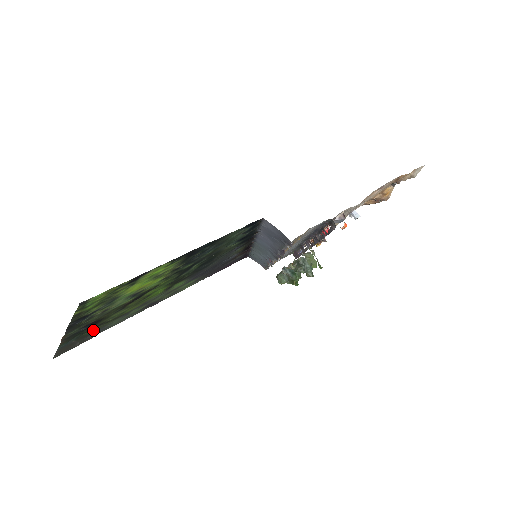
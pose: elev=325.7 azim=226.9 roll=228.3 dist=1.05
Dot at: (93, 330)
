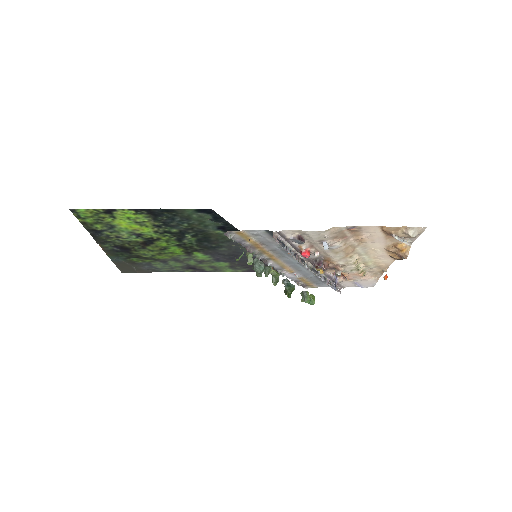
Dot at: (137, 260)
